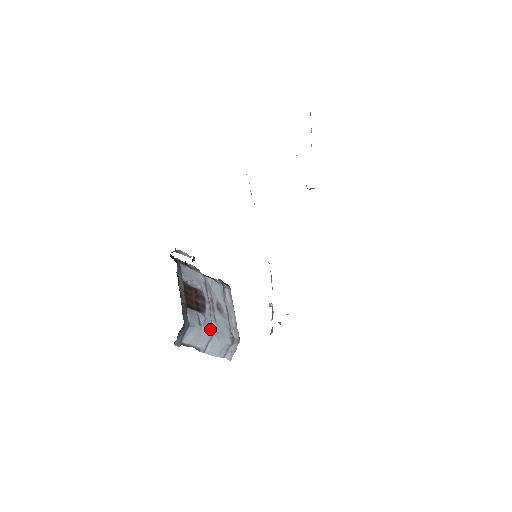
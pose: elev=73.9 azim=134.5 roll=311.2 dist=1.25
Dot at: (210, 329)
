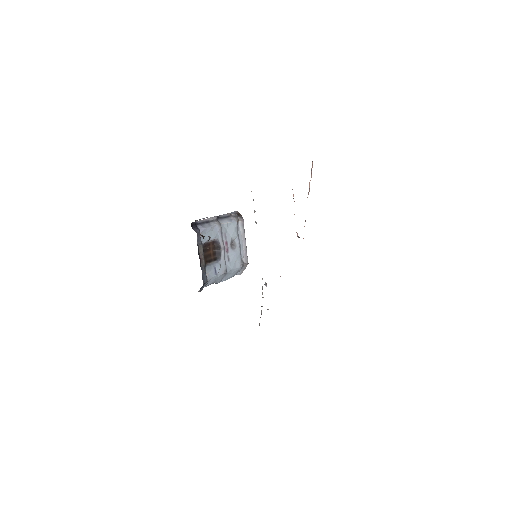
Dot at: (224, 271)
